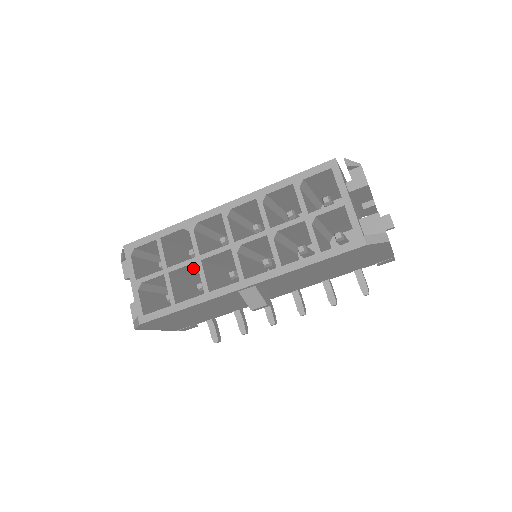
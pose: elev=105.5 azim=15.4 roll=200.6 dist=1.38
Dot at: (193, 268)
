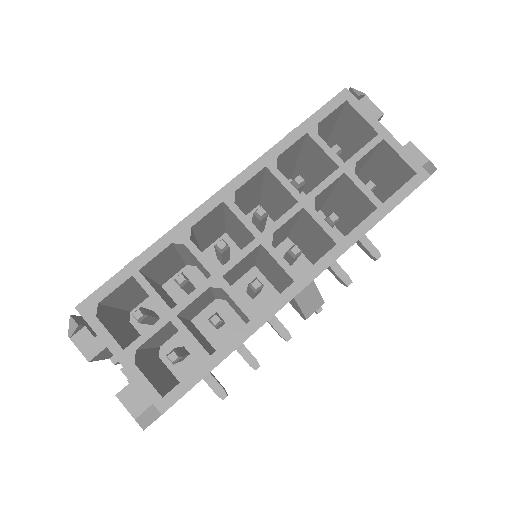
Dot at: (202, 297)
